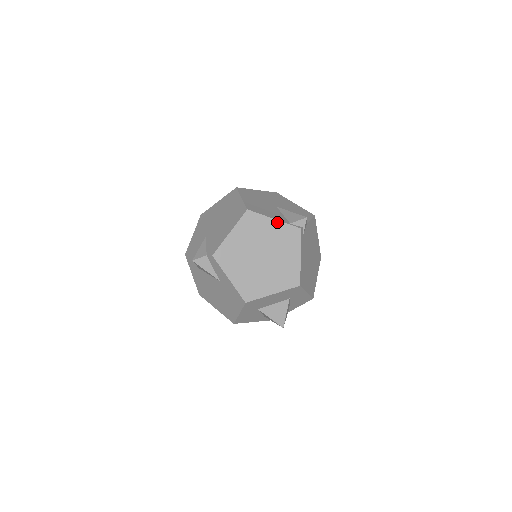
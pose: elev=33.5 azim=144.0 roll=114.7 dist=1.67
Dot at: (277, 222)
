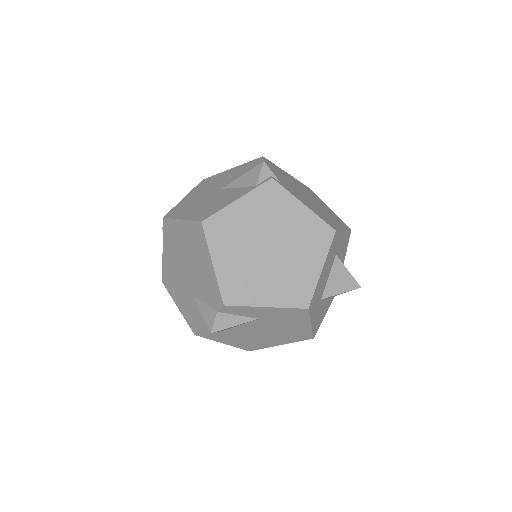
Dot at: (243, 199)
